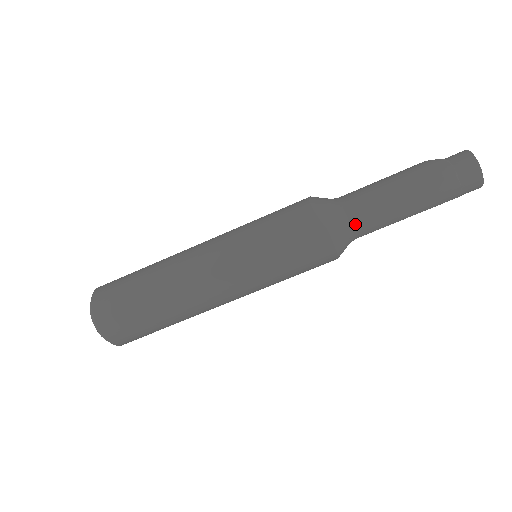
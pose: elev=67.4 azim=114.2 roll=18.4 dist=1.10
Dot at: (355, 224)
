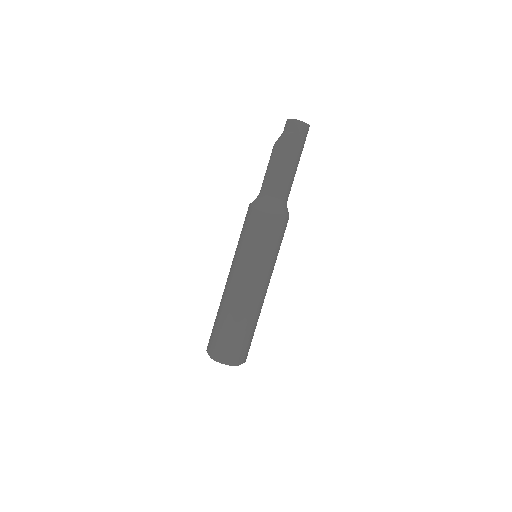
Dot at: (286, 198)
